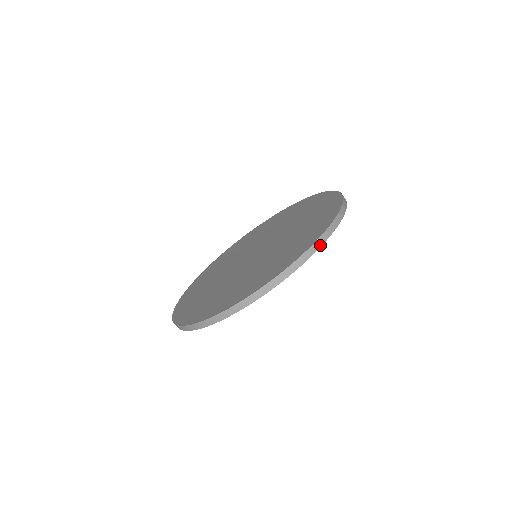
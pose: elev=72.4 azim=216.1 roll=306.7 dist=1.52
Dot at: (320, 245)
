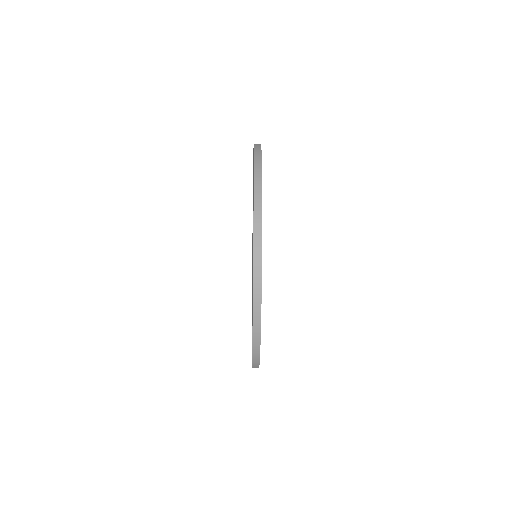
Dot at: (260, 192)
